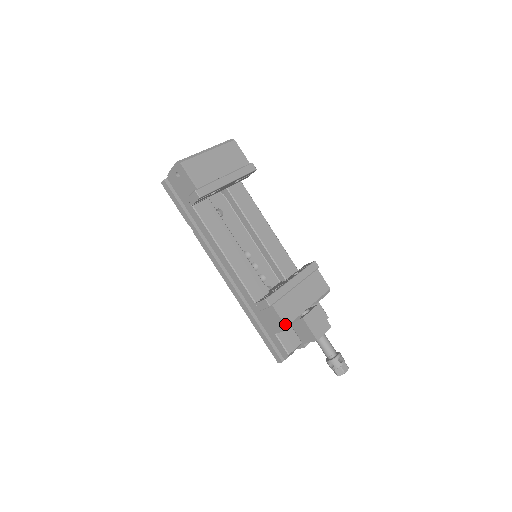
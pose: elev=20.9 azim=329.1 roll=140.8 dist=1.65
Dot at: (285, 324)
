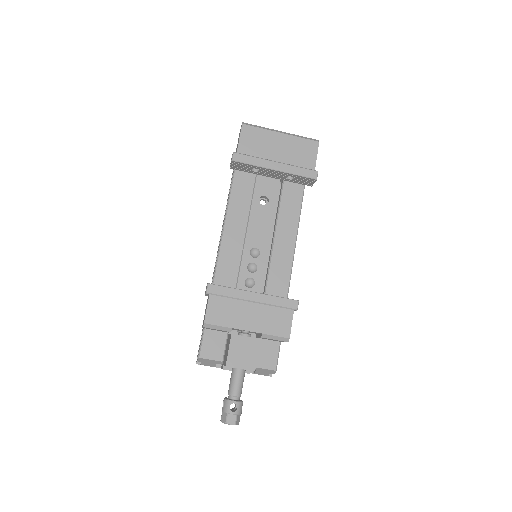
Dot at: (205, 320)
